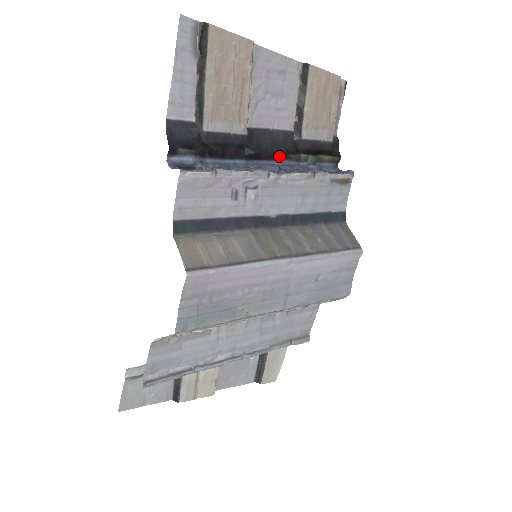
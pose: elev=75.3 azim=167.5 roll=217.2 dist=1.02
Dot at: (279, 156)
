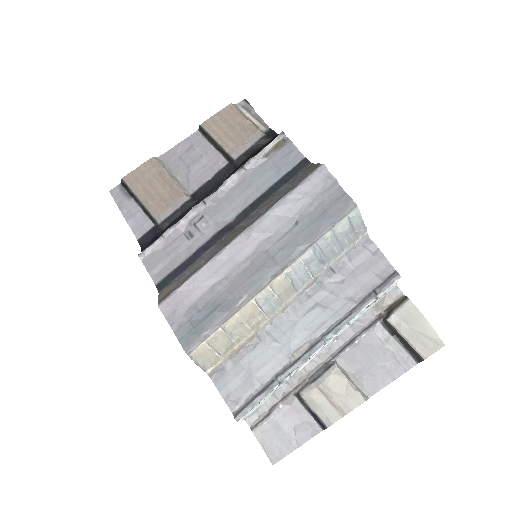
Dot at: occluded
